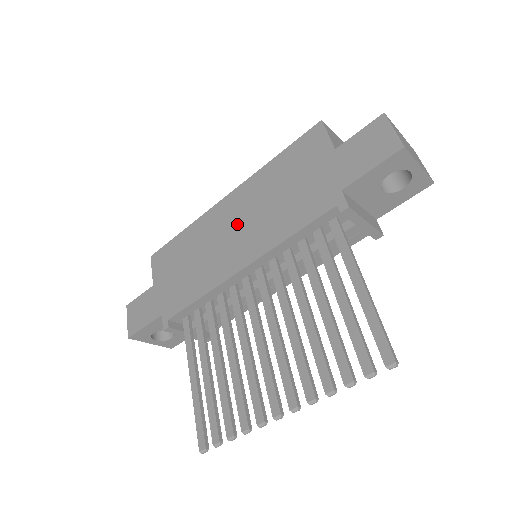
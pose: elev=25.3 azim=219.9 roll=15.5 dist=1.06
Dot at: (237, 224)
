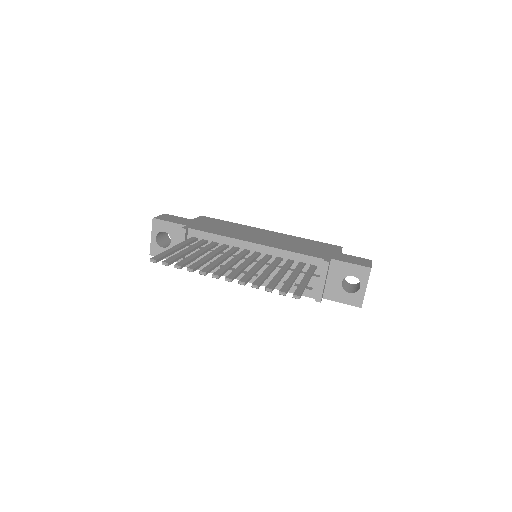
Dot at: (266, 236)
